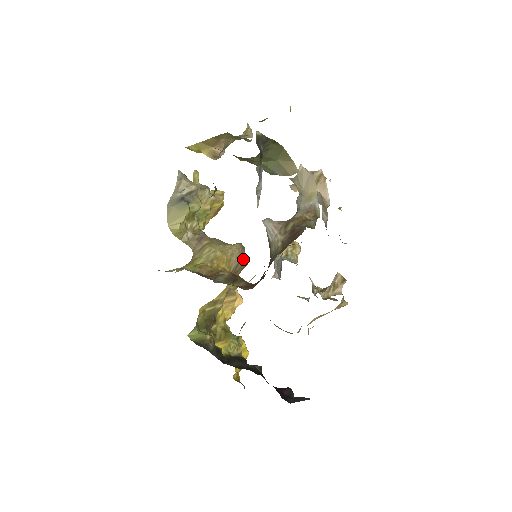
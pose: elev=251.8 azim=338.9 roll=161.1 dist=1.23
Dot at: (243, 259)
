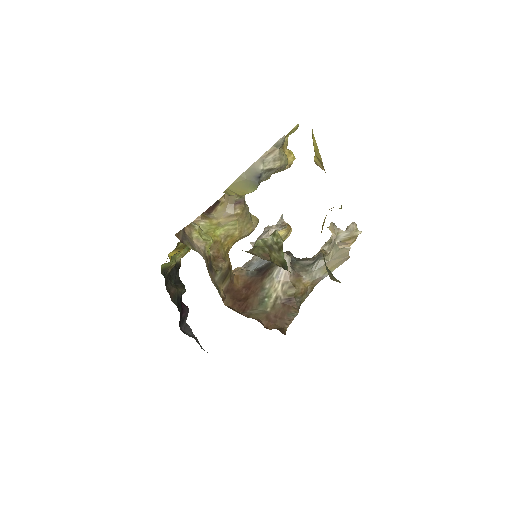
Dot at: occluded
